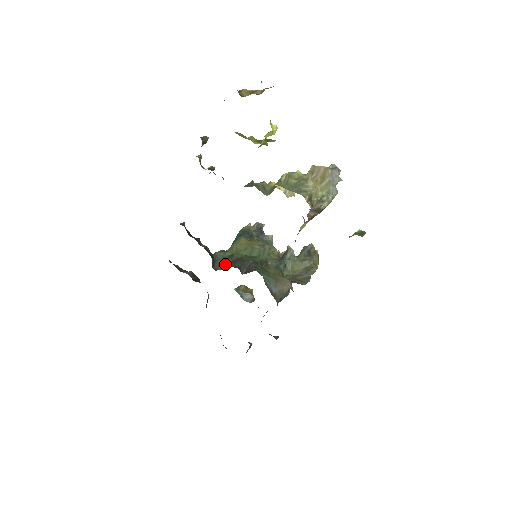
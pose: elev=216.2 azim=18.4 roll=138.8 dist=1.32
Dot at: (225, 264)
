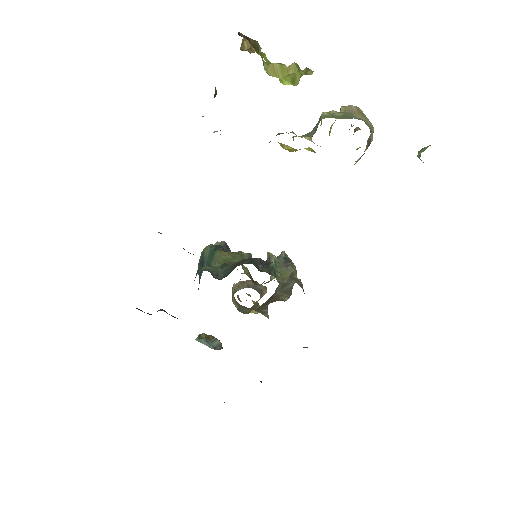
Dot at: (224, 272)
